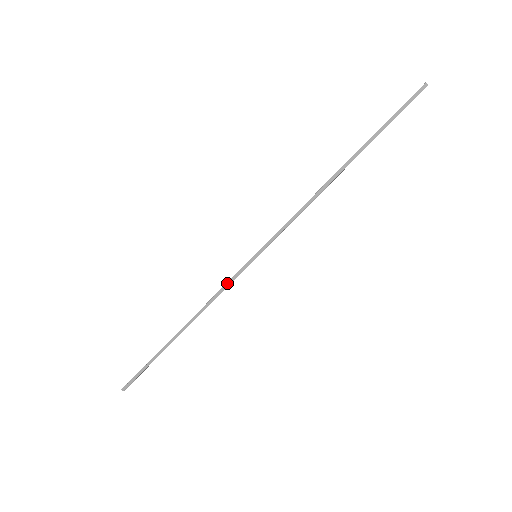
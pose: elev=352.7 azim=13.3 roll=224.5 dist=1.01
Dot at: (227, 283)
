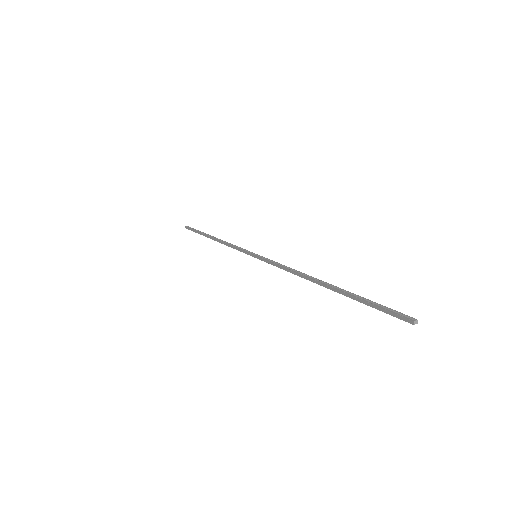
Dot at: (237, 248)
